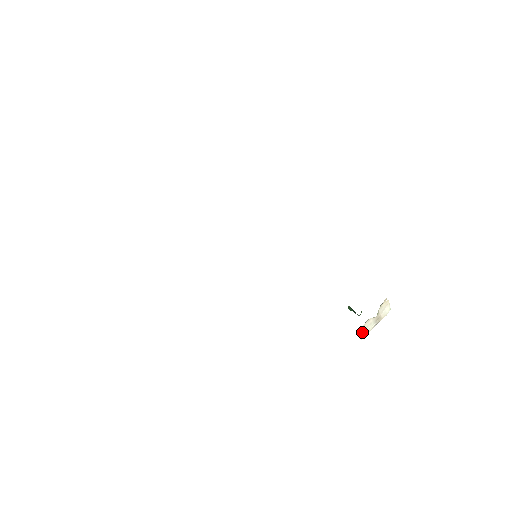
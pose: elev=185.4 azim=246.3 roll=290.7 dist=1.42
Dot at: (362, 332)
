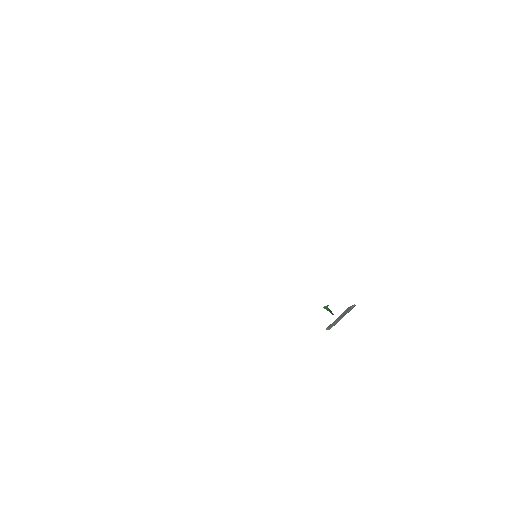
Dot at: (332, 326)
